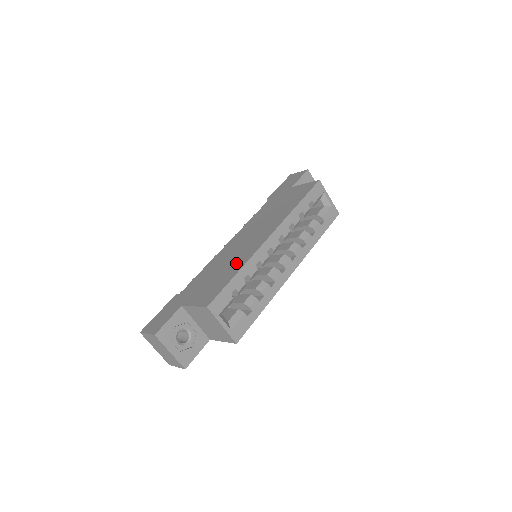
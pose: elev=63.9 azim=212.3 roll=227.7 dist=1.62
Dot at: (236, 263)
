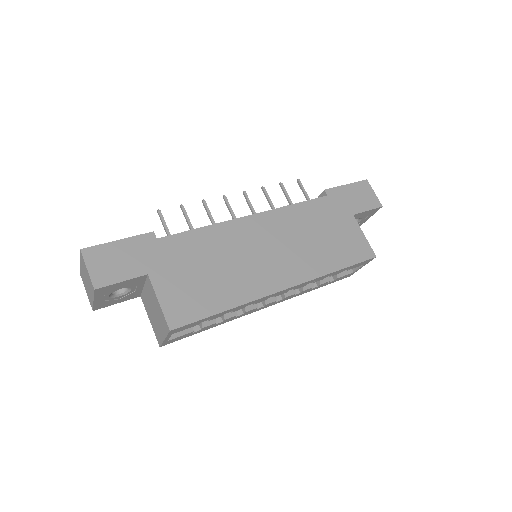
Dot at: (235, 286)
